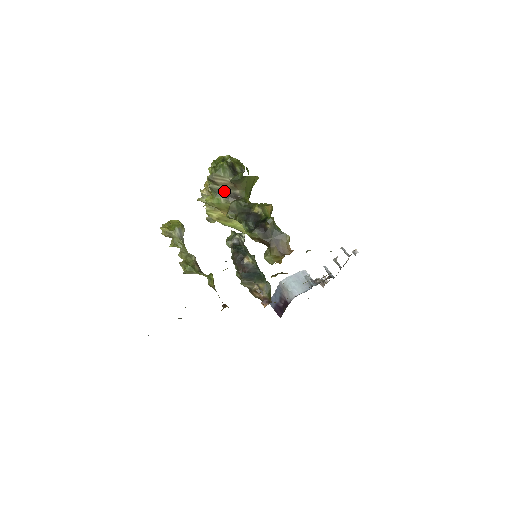
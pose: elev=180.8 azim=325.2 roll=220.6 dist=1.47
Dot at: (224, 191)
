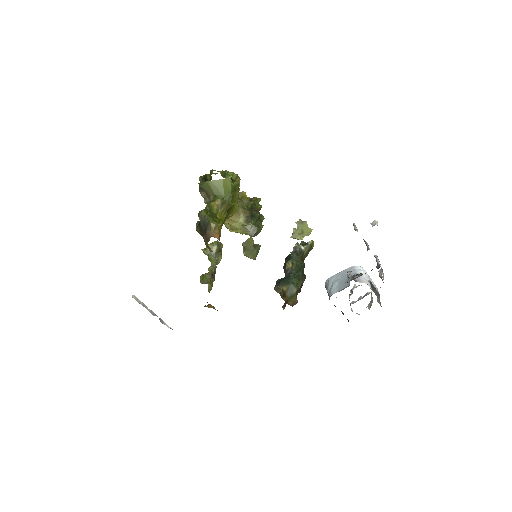
Dot at: occluded
